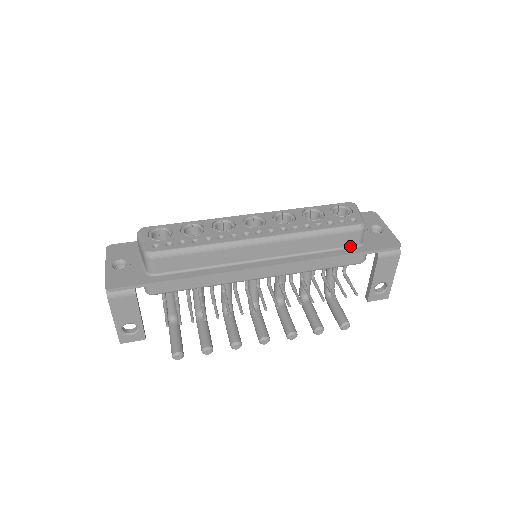
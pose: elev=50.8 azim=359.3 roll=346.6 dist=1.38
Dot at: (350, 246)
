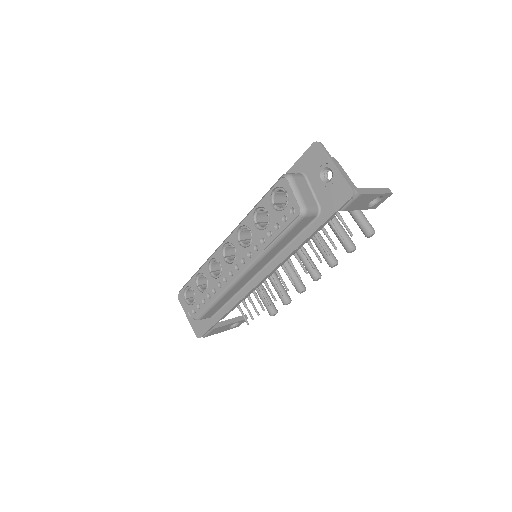
Dot at: (310, 222)
